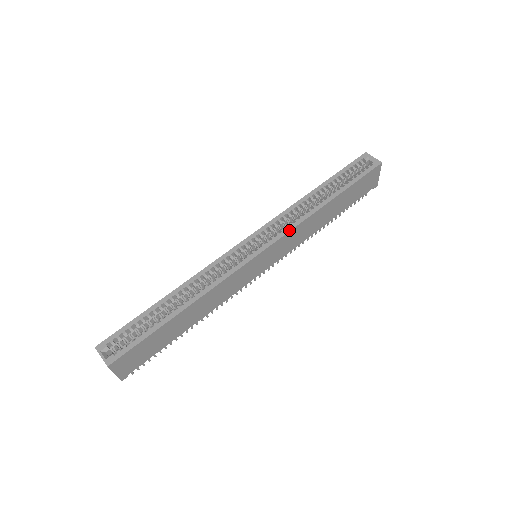
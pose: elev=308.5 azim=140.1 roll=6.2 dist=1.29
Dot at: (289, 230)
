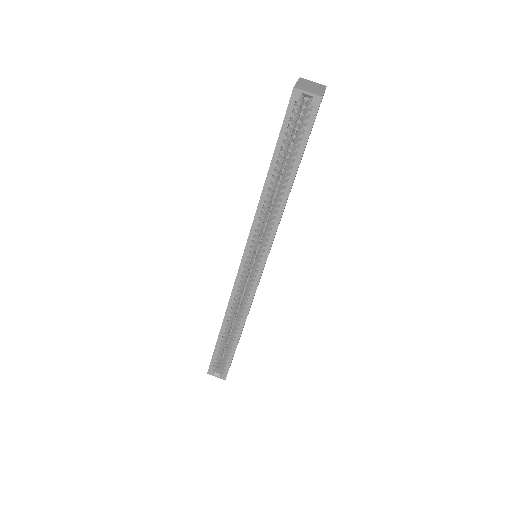
Dot at: (272, 240)
